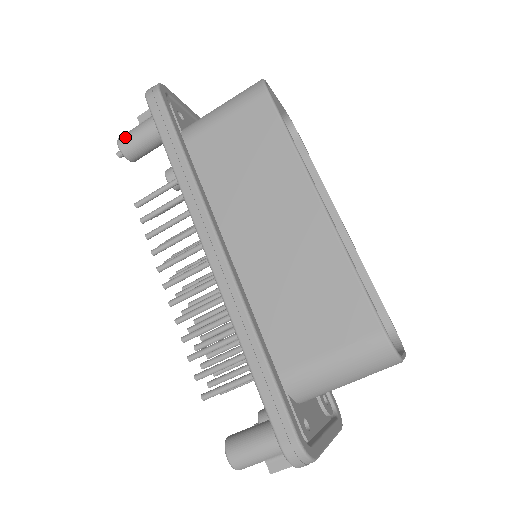
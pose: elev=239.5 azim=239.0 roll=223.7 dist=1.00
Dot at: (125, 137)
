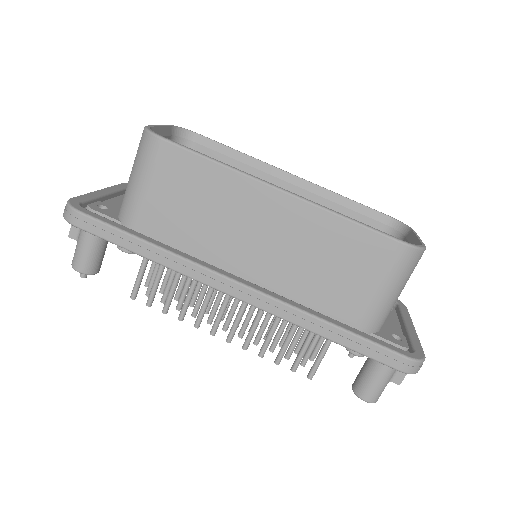
Dot at: (77, 261)
